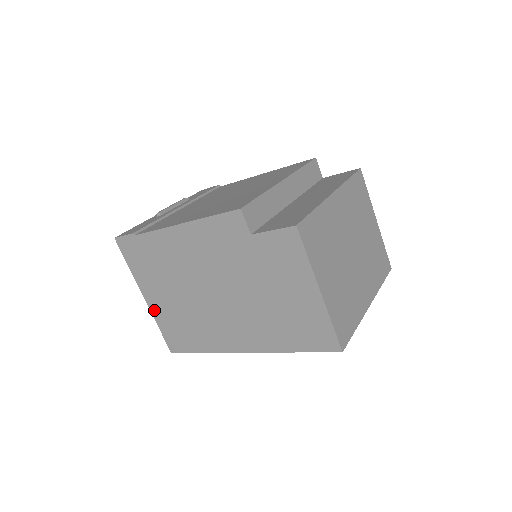
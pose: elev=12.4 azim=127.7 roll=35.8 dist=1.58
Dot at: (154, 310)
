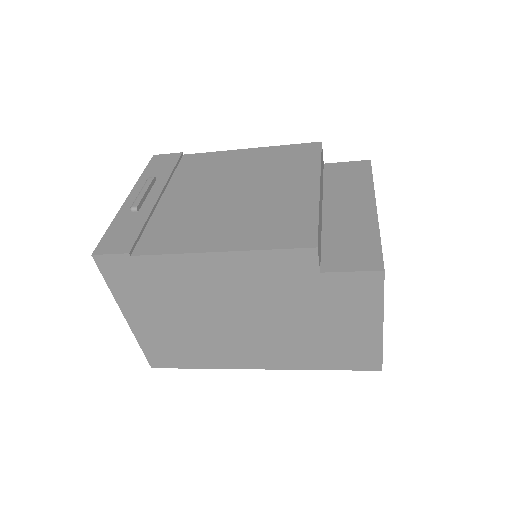
Dot at: (138, 330)
